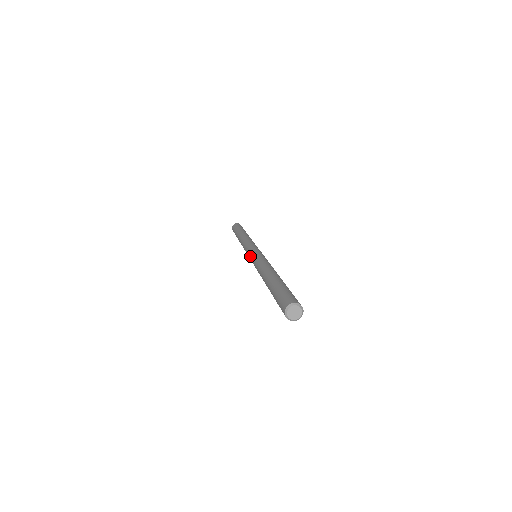
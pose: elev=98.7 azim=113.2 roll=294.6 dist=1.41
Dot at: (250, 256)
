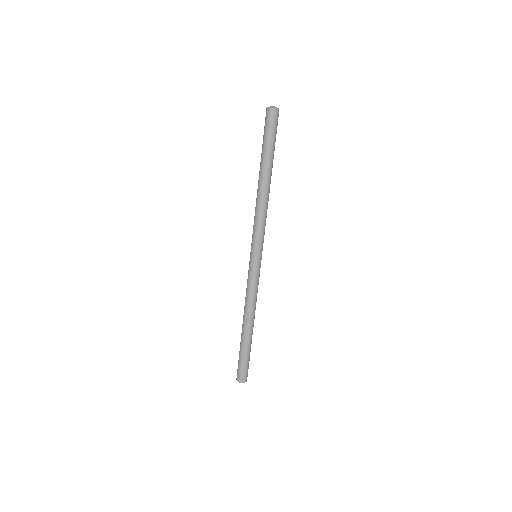
Dot at: (250, 261)
